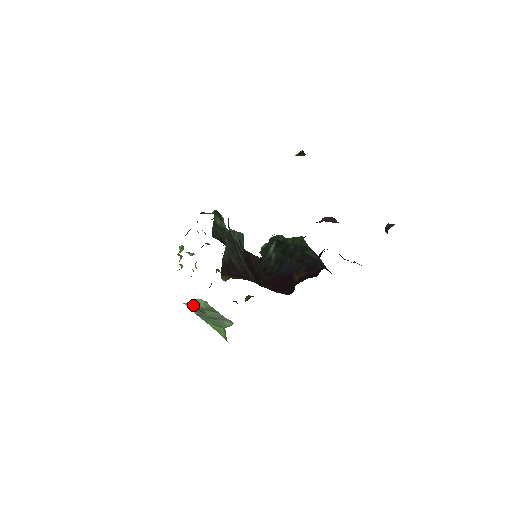
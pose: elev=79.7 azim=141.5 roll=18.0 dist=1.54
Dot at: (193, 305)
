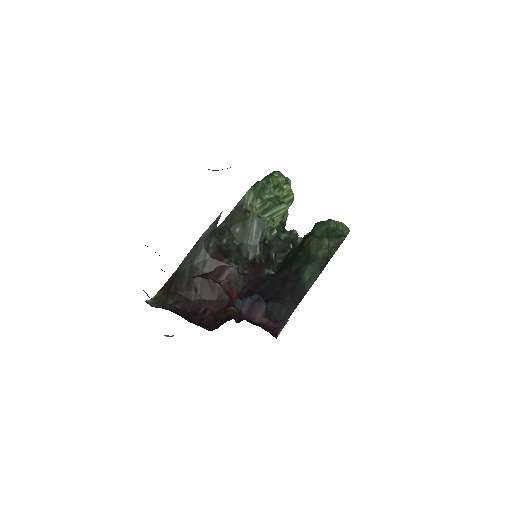
Dot at: occluded
